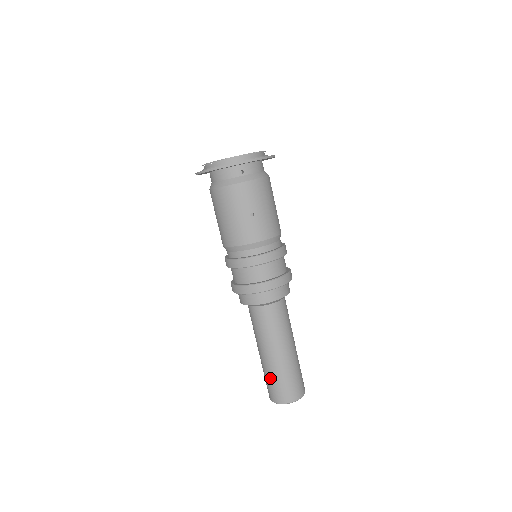
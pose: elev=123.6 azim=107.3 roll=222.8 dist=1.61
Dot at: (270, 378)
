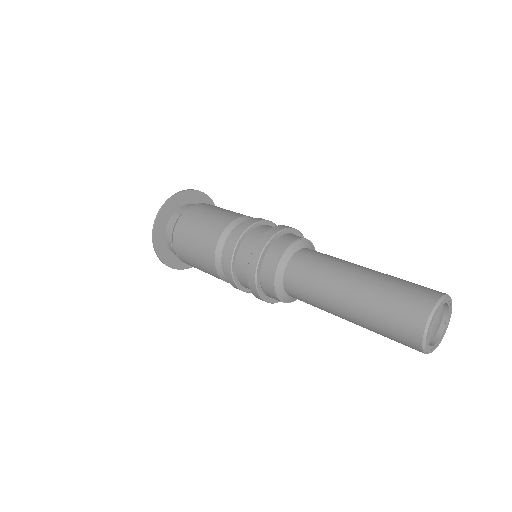
Dot at: (387, 293)
